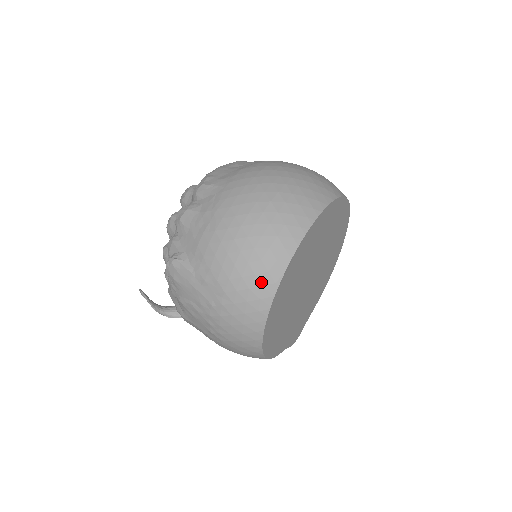
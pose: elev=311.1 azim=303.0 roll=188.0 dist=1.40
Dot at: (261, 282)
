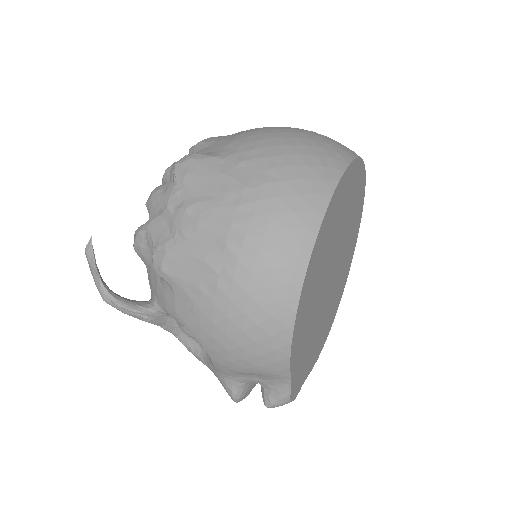
Dot at: (323, 163)
